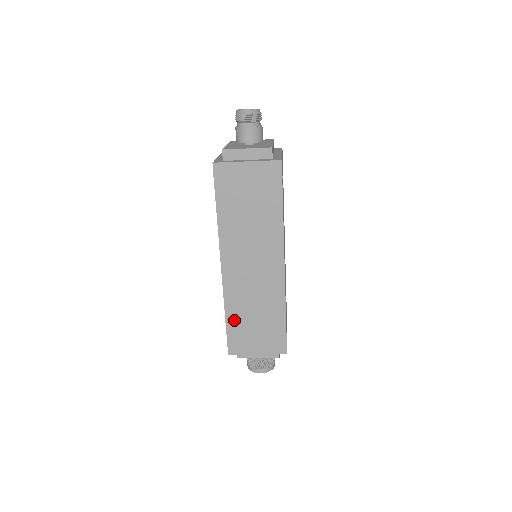
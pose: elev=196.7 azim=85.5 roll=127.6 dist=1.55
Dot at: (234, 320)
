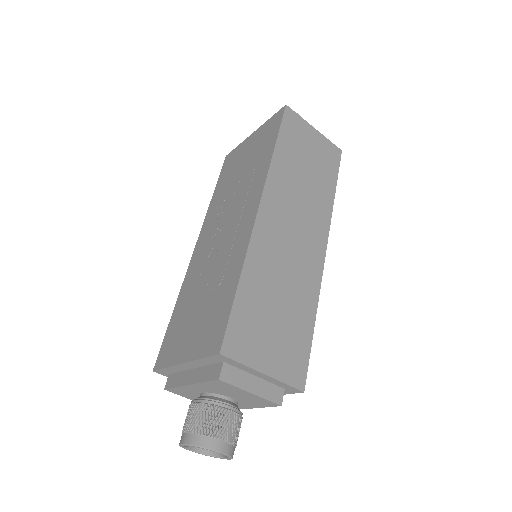
Dot at: (249, 293)
